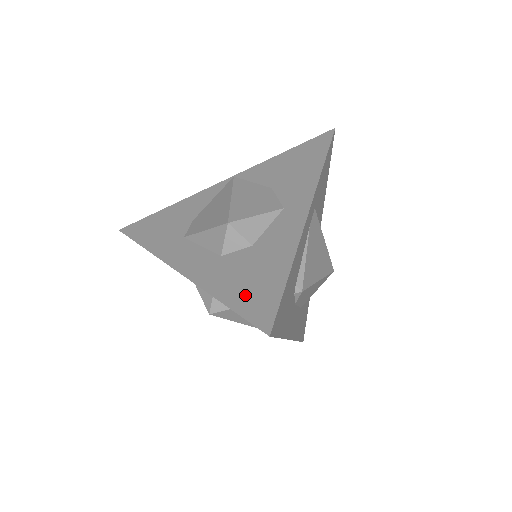
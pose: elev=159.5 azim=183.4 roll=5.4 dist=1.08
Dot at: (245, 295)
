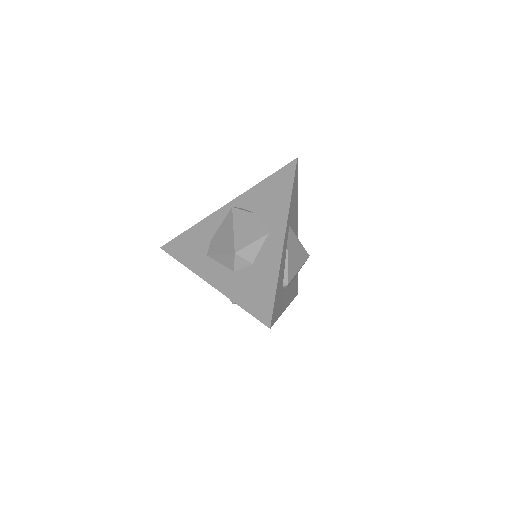
Dot at: (253, 301)
